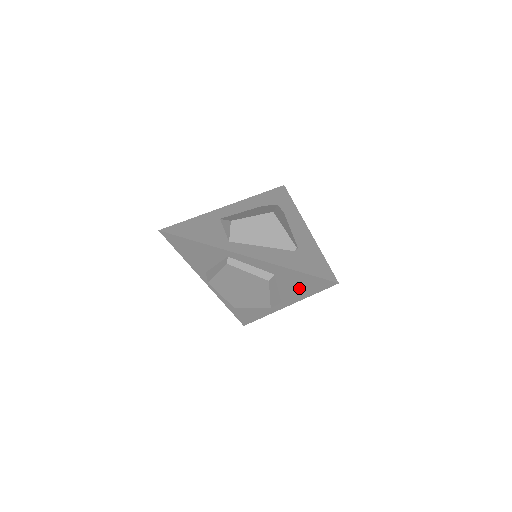
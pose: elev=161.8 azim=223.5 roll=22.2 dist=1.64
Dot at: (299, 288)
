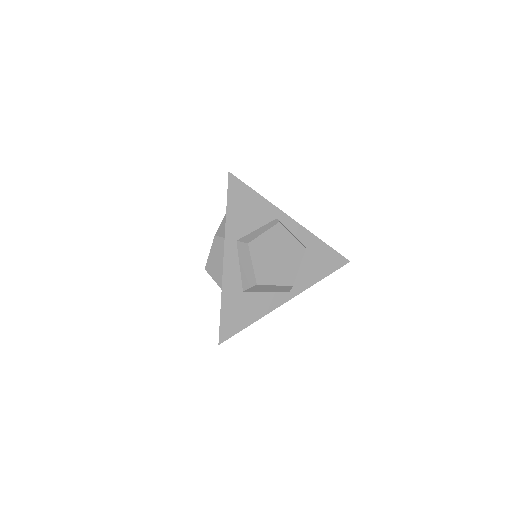
Dot at: (317, 268)
